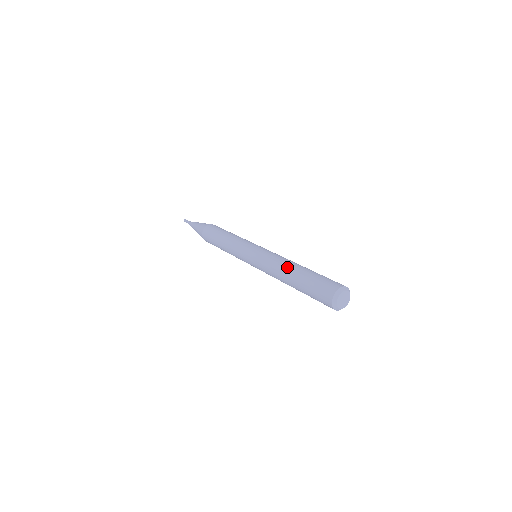
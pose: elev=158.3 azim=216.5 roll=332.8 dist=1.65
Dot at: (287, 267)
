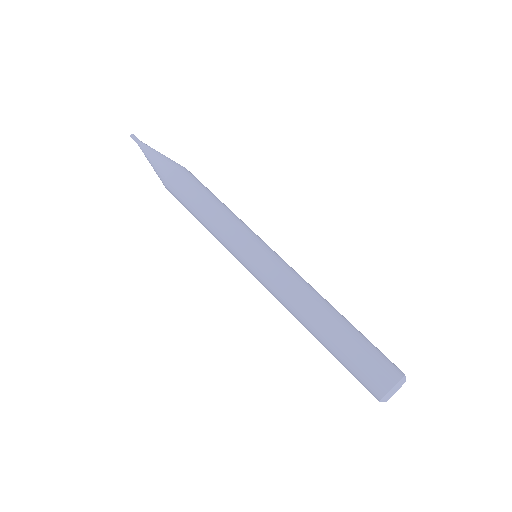
Dot at: (319, 306)
